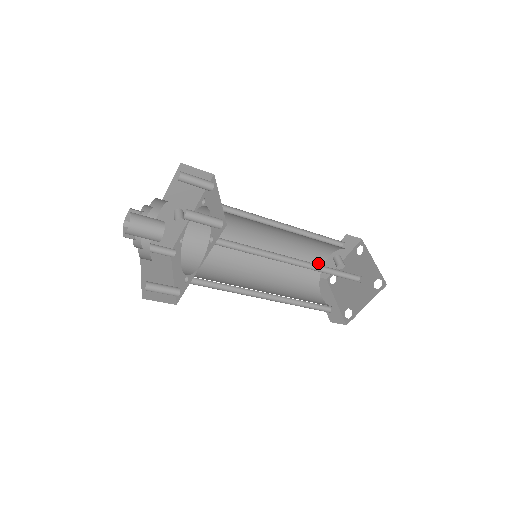
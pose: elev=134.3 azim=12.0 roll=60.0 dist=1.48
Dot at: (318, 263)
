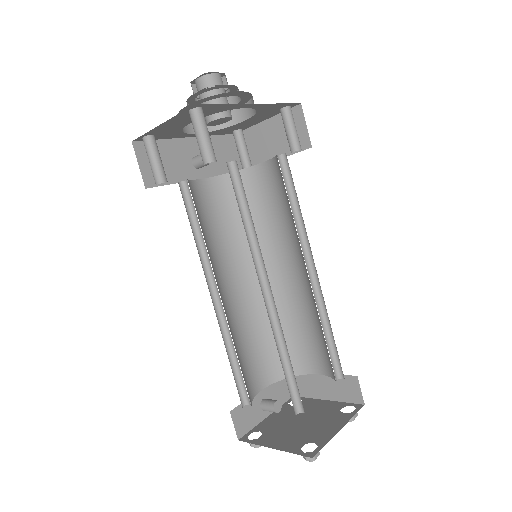
Dot at: (251, 387)
